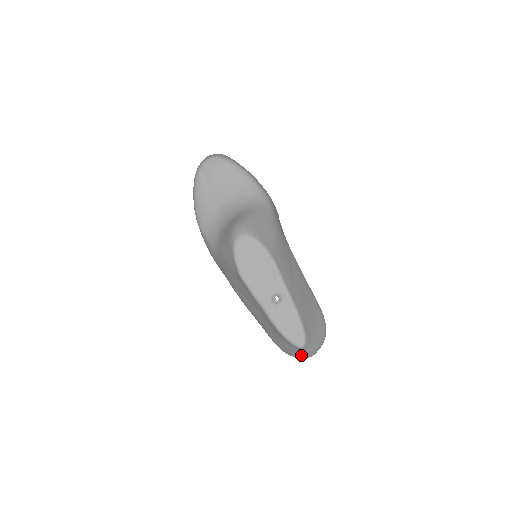
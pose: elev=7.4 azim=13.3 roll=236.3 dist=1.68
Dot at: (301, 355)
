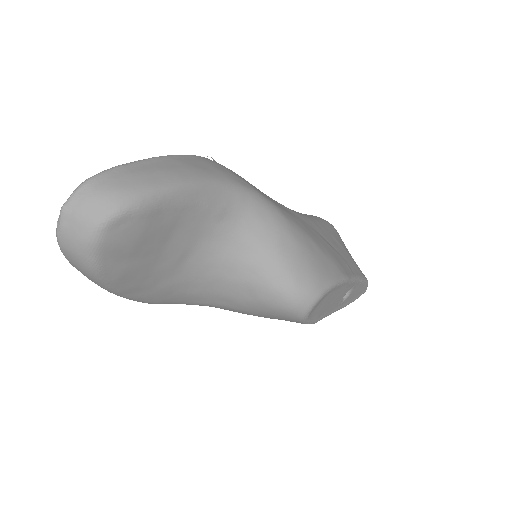
Dot at: occluded
